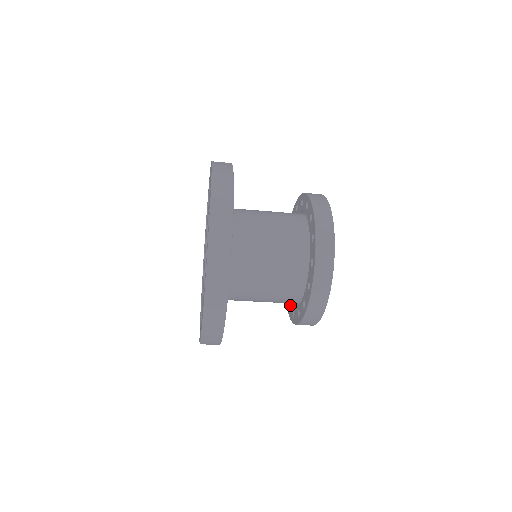
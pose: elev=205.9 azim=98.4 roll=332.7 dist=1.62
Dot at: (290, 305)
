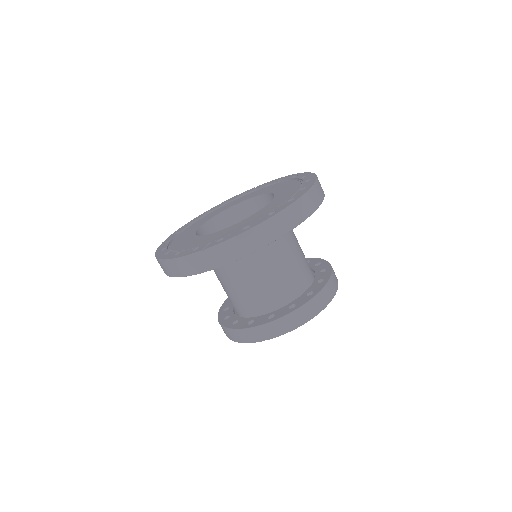
Dot at: (274, 313)
